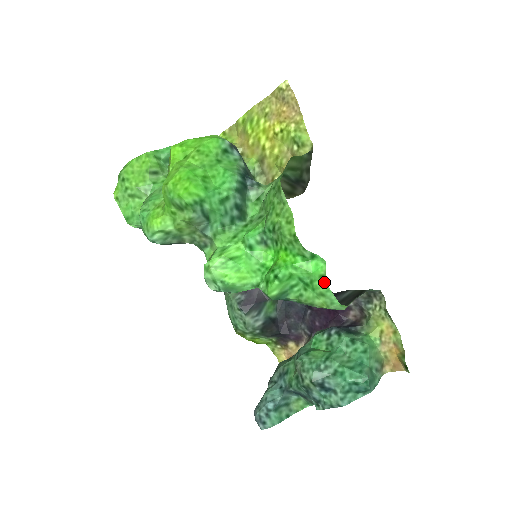
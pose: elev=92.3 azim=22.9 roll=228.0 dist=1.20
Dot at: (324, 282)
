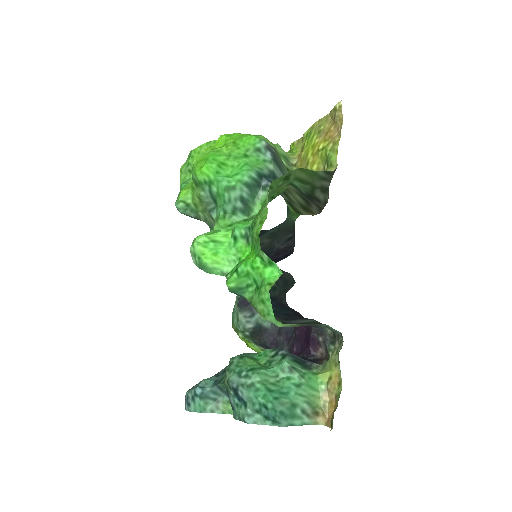
Dot at: (268, 290)
